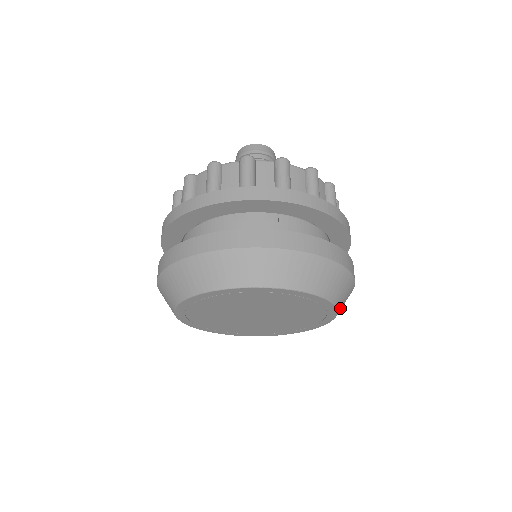
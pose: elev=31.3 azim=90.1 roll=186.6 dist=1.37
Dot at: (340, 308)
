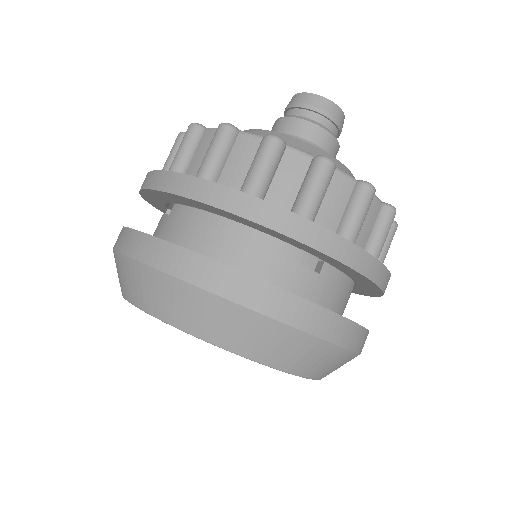
Dot at: occluded
